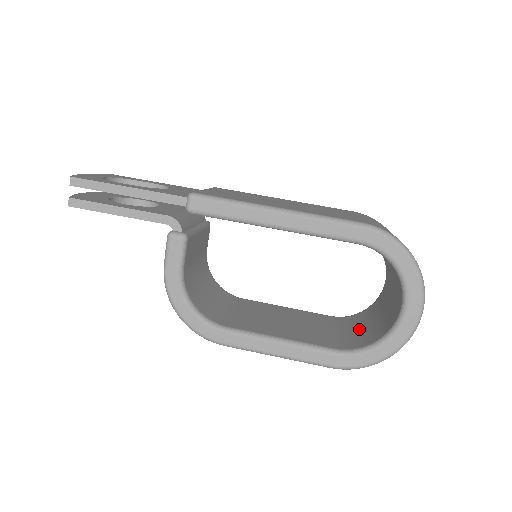
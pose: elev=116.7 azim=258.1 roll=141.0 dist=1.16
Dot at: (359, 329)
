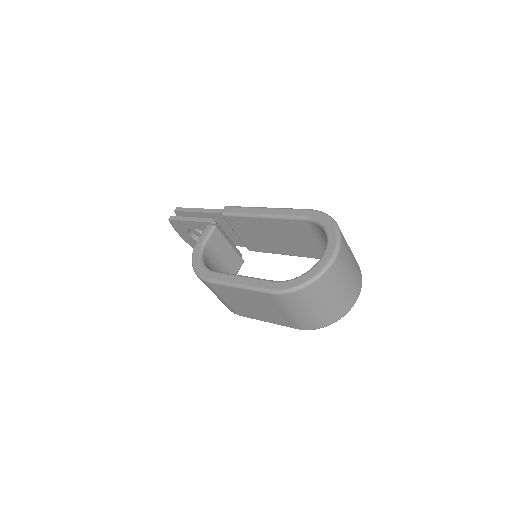
Dot at: occluded
